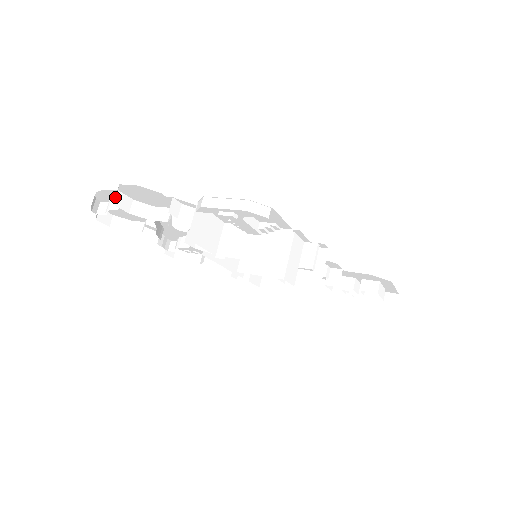
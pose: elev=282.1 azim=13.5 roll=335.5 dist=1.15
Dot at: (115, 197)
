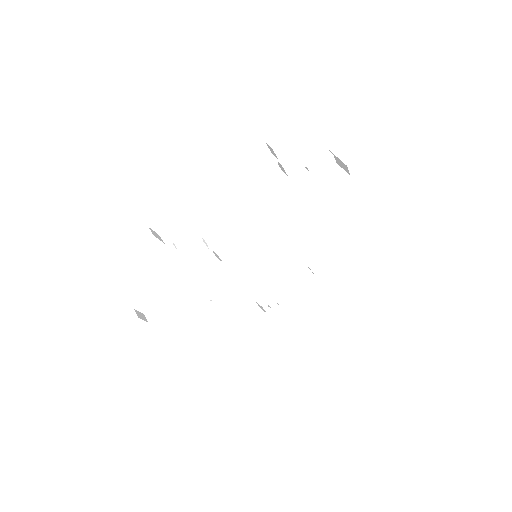
Dot at: occluded
